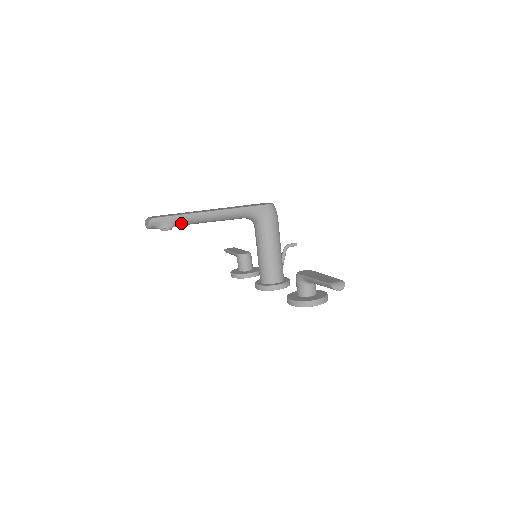
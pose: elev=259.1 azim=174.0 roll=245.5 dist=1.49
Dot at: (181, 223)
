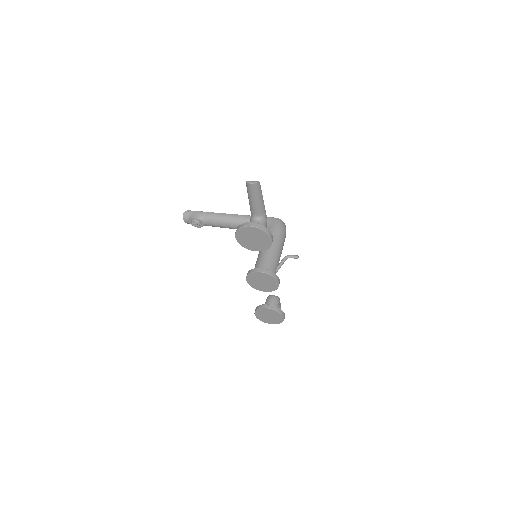
Dot at: (205, 218)
